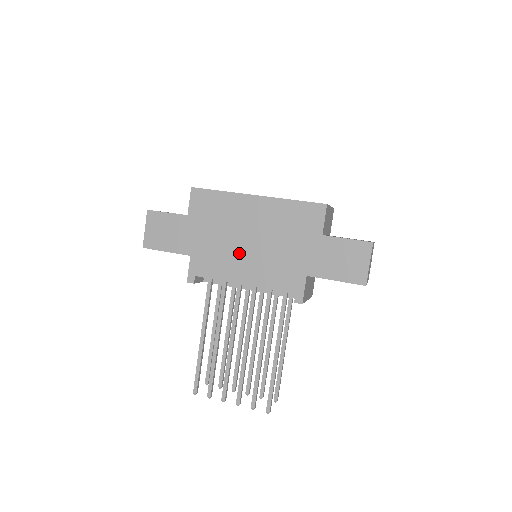
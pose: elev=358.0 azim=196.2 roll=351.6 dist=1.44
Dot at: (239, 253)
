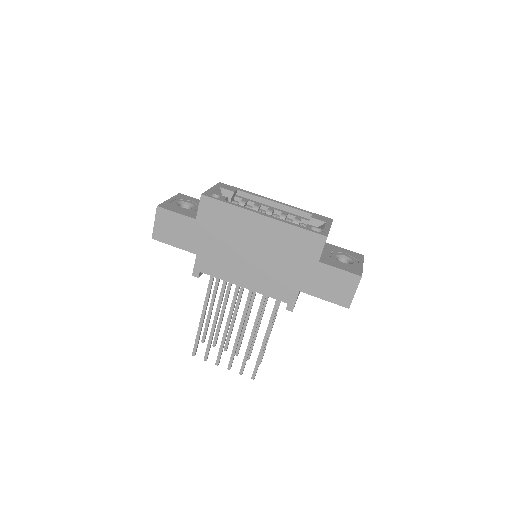
Dot at: (242, 261)
